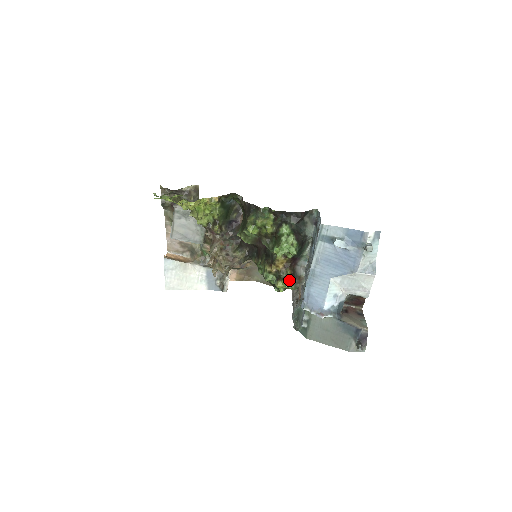
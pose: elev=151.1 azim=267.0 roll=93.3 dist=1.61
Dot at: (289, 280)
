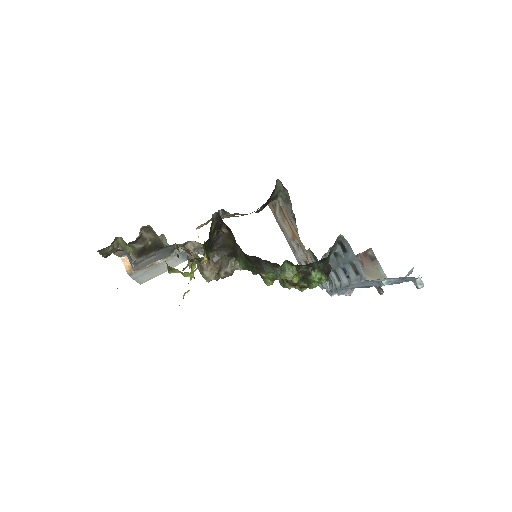
Dot at: occluded
